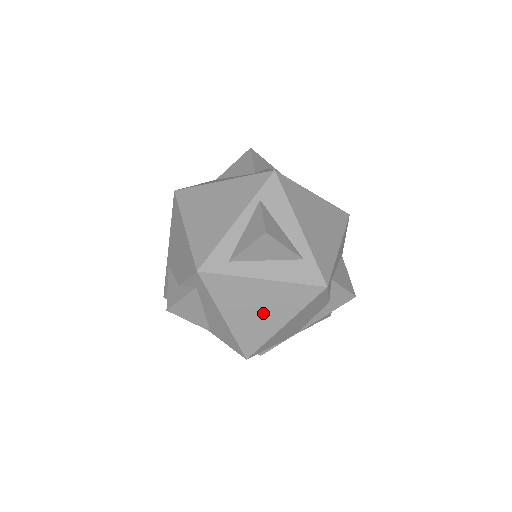
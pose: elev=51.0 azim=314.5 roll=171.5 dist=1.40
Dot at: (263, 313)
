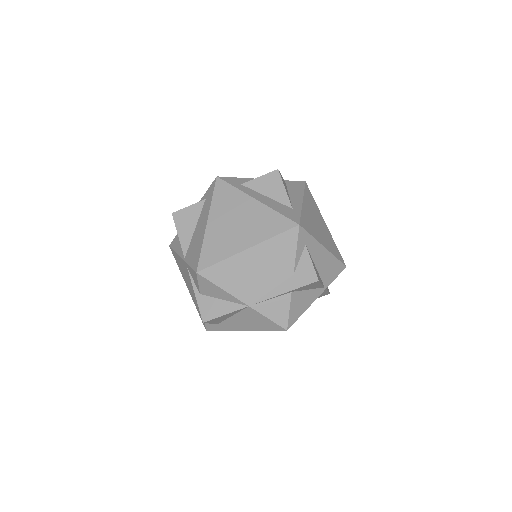
Dot at: (238, 229)
